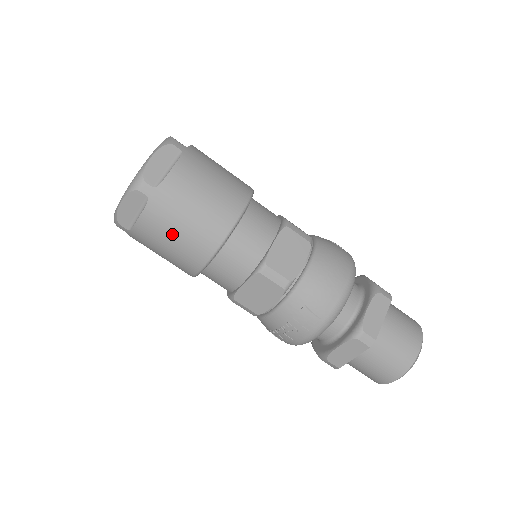
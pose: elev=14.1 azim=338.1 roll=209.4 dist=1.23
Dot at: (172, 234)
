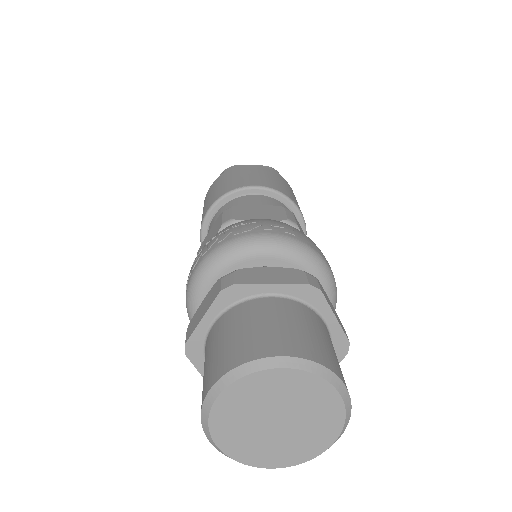
Dot at: (260, 174)
